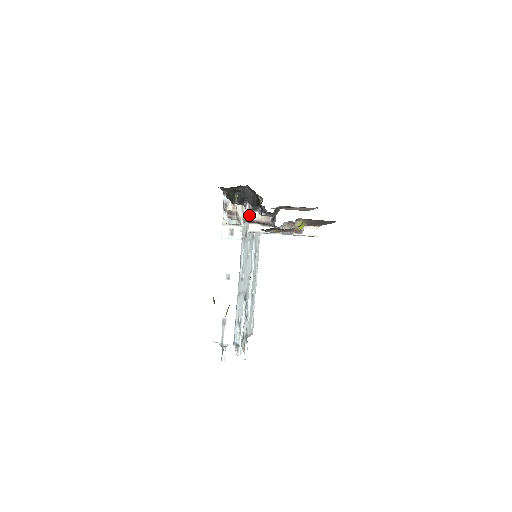
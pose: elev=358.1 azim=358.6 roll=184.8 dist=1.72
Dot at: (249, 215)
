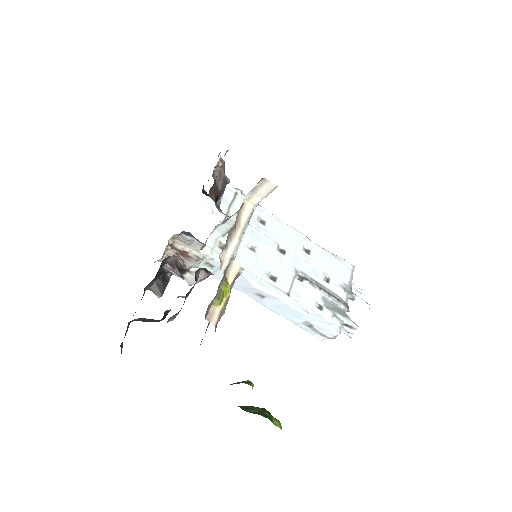
Dot at: (187, 281)
